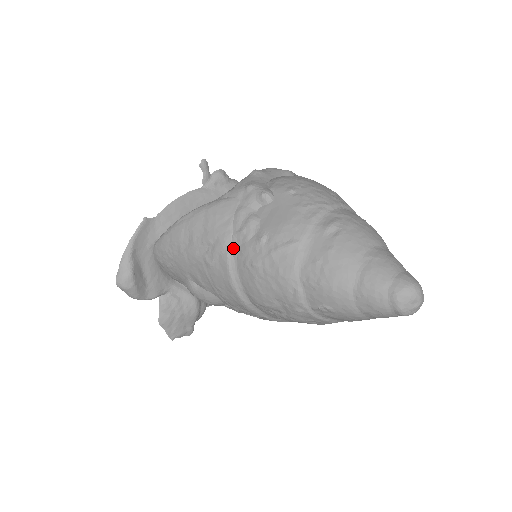
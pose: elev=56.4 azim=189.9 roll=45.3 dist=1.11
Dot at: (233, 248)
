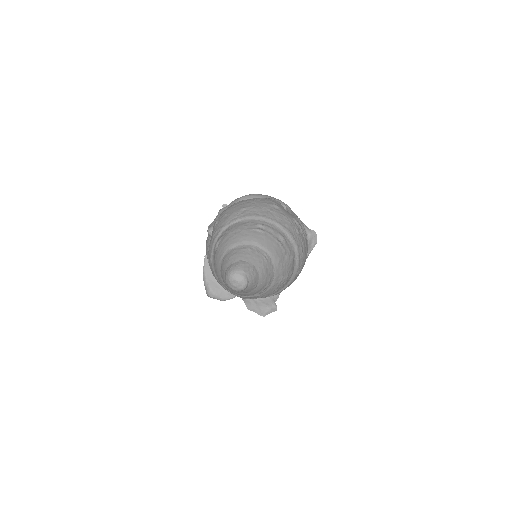
Dot at: occluded
